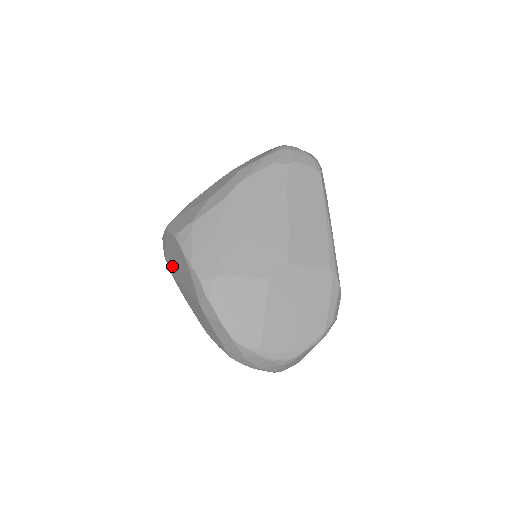
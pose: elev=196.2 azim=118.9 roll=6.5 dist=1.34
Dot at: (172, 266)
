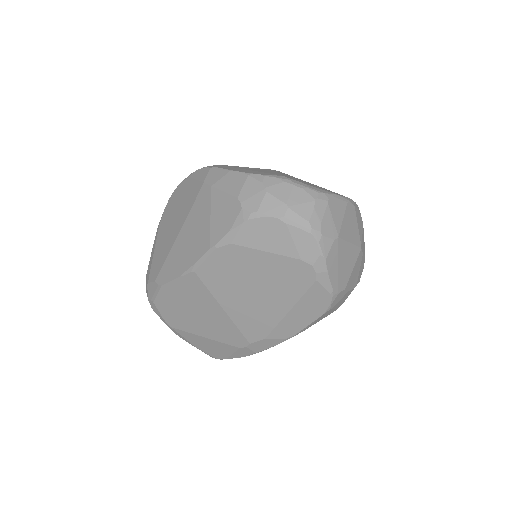
Dot at: (161, 256)
